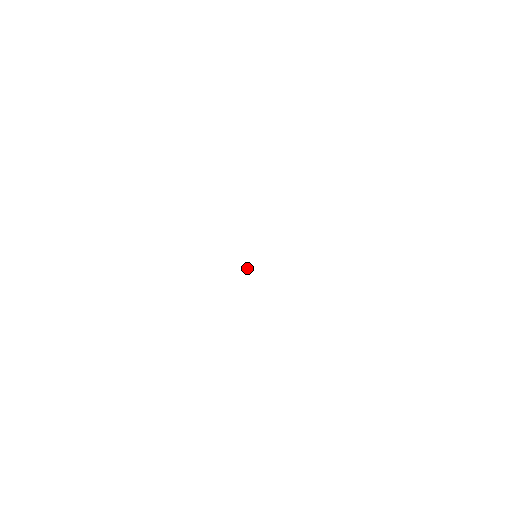
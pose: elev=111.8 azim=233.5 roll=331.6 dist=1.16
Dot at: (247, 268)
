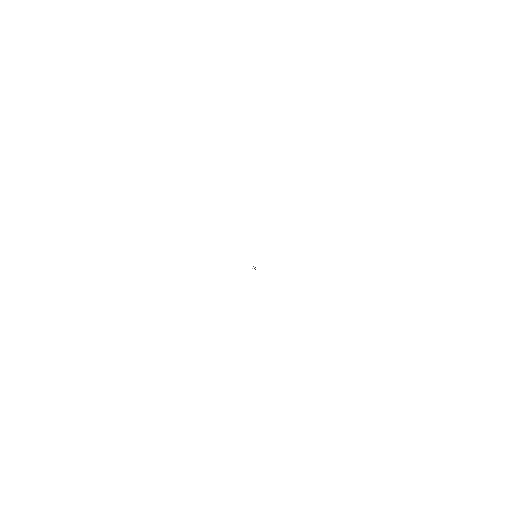
Dot at: occluded
